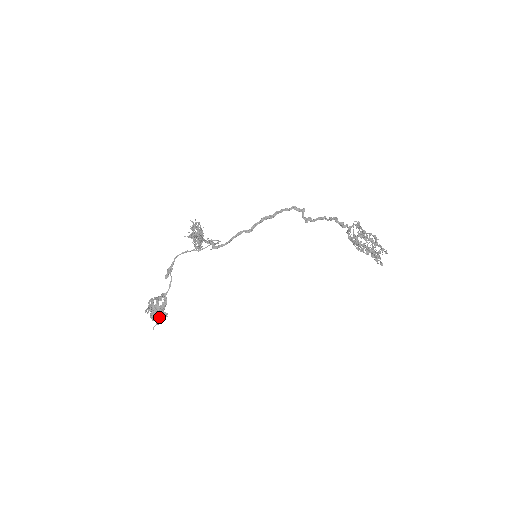
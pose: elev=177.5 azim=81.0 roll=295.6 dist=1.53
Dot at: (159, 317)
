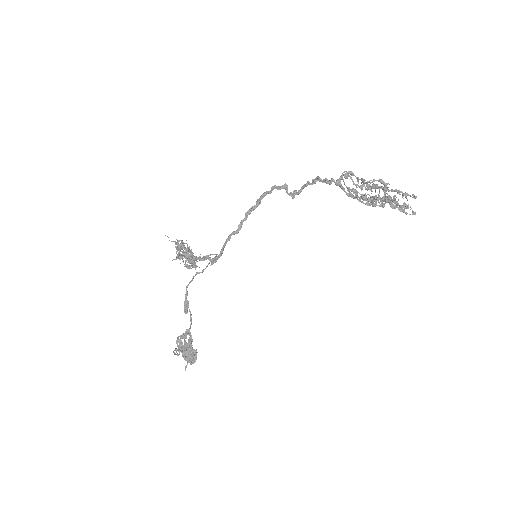
Dot at: (189, 356)
